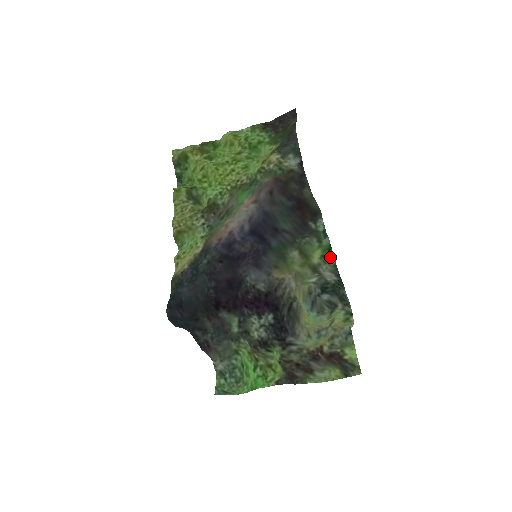
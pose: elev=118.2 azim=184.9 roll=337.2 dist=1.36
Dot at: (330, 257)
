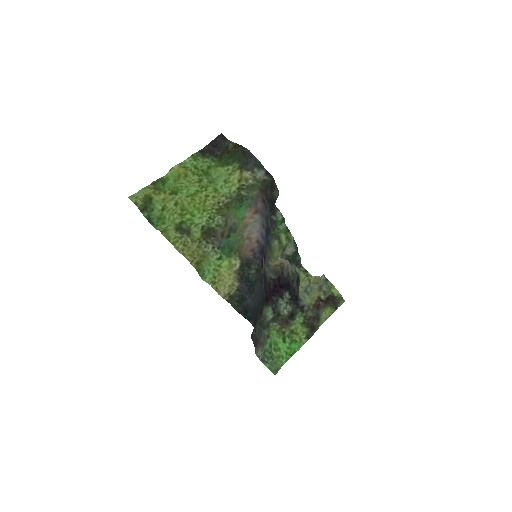
Dot at: (290, 236)
